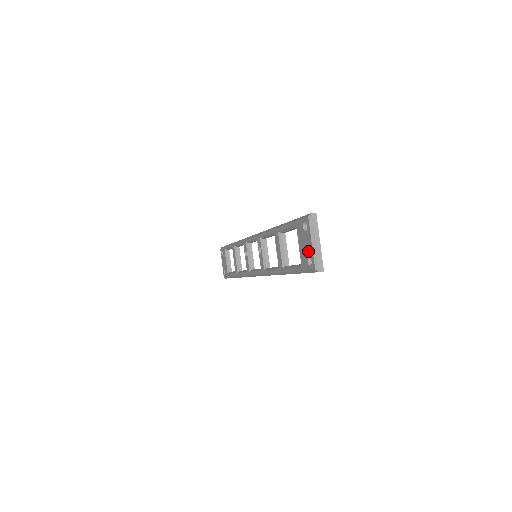
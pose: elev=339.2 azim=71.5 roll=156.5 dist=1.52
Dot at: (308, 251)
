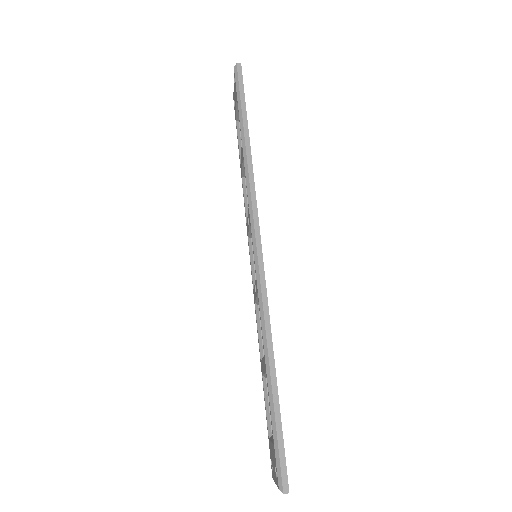
Dot at: (273, 469)
